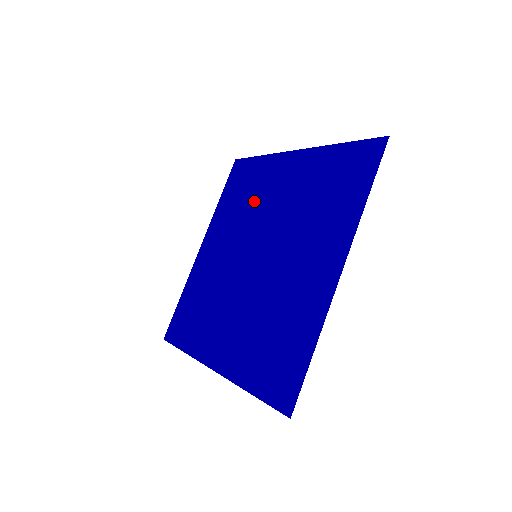
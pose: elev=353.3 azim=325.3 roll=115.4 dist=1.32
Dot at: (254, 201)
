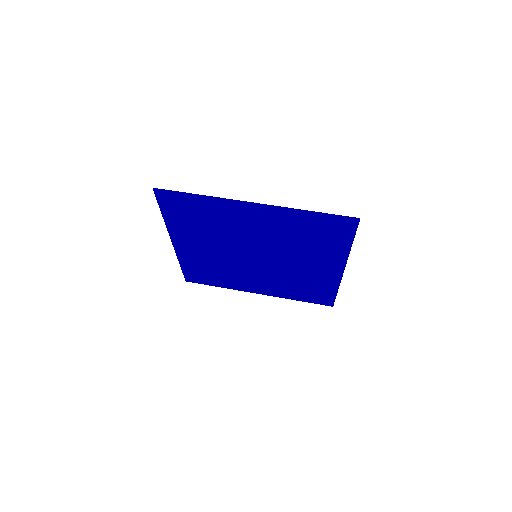
Dot at: (223, 227)
